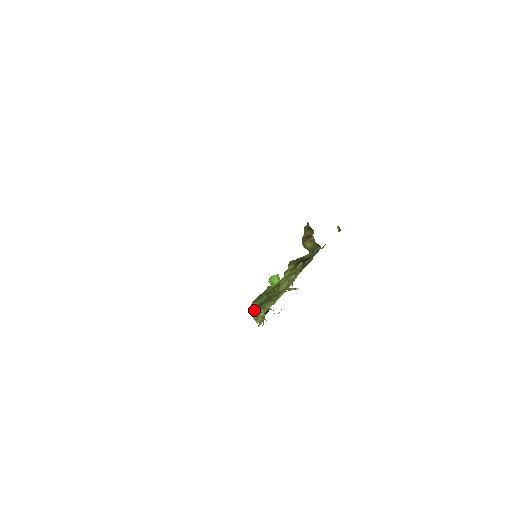
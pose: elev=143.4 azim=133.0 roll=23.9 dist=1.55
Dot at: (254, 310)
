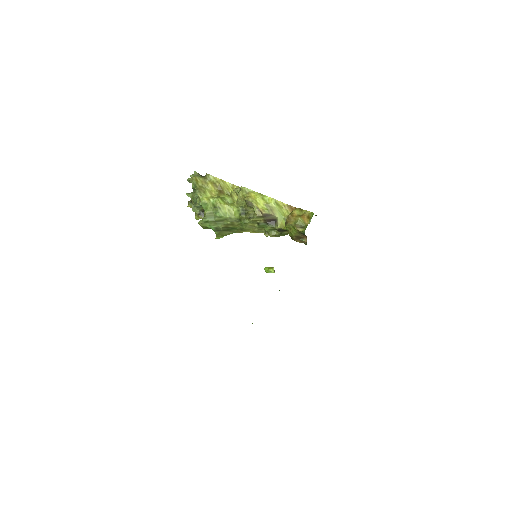
Dot at: (206, 227)
